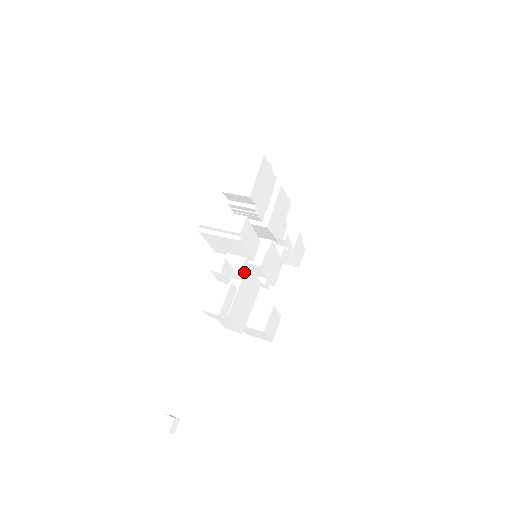
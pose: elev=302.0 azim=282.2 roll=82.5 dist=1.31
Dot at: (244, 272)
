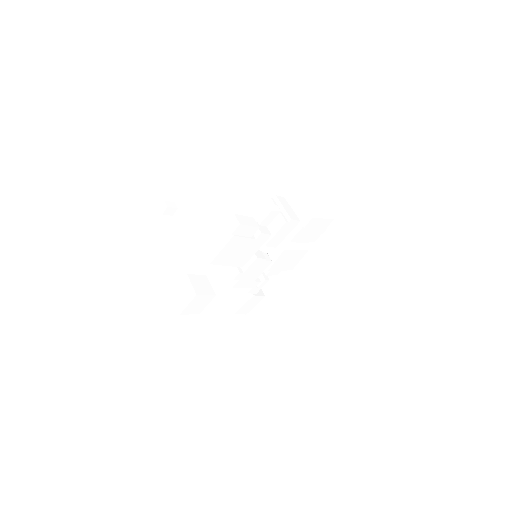
Dot at: (261, 239)
